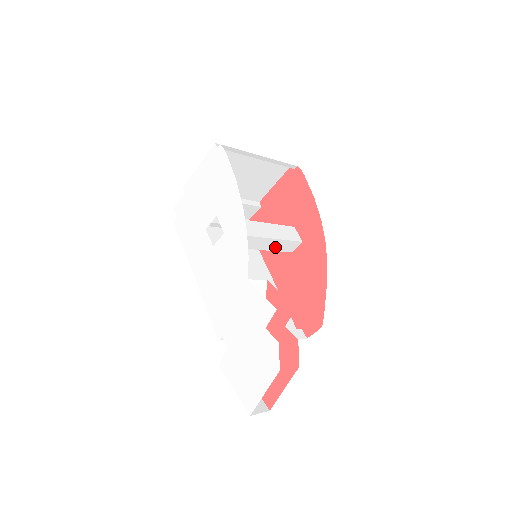
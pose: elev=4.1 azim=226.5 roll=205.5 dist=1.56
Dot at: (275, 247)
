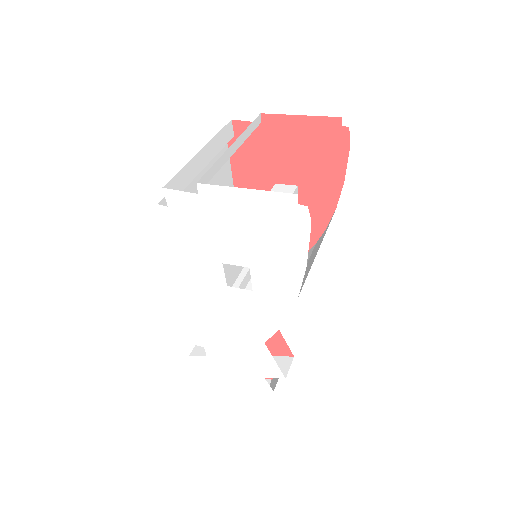
Dot at: occluded
